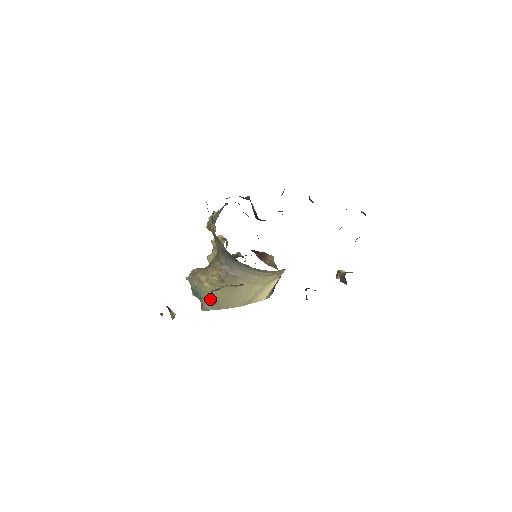
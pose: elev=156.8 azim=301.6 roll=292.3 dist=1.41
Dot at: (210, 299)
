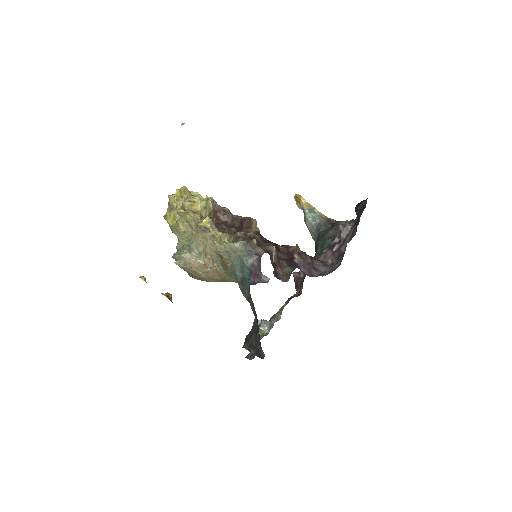
Dot at: occluded
